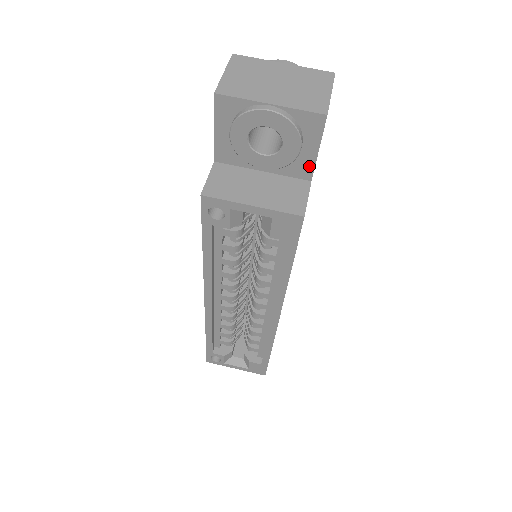
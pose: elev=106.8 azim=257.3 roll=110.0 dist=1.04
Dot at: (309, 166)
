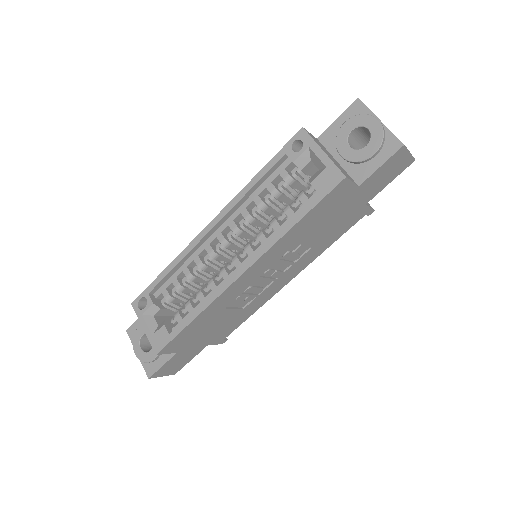
Dot at: (367, 174)
